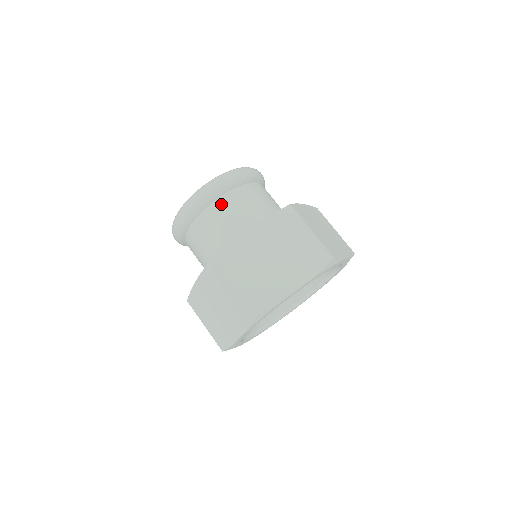
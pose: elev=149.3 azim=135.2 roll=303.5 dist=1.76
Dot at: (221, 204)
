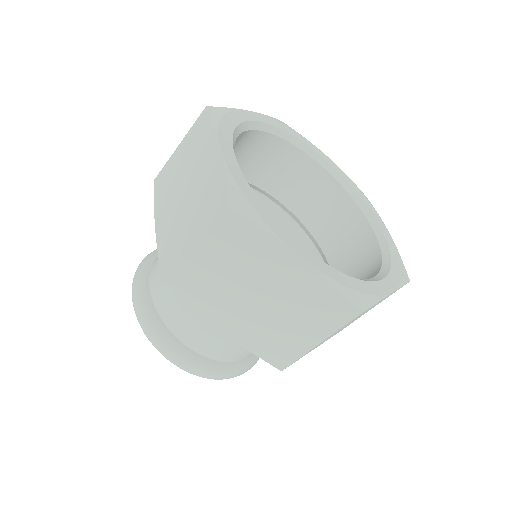
Dot at: occluded
